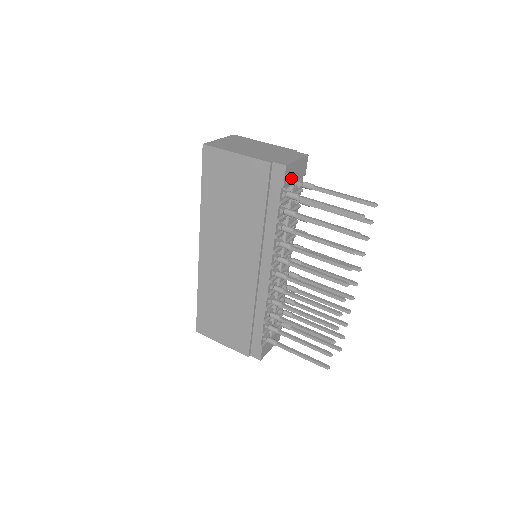
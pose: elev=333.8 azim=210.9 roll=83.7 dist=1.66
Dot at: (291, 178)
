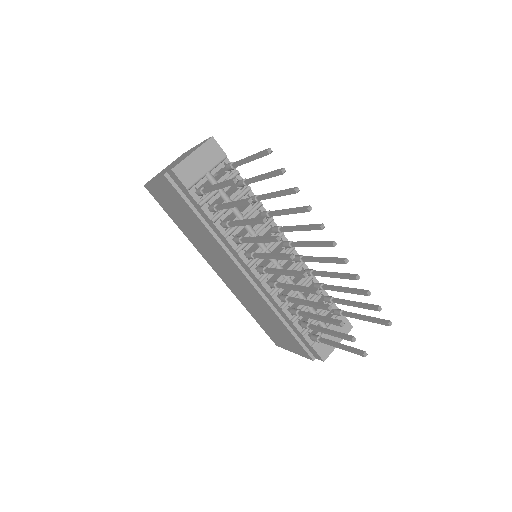
Dot at: (197, 174)
